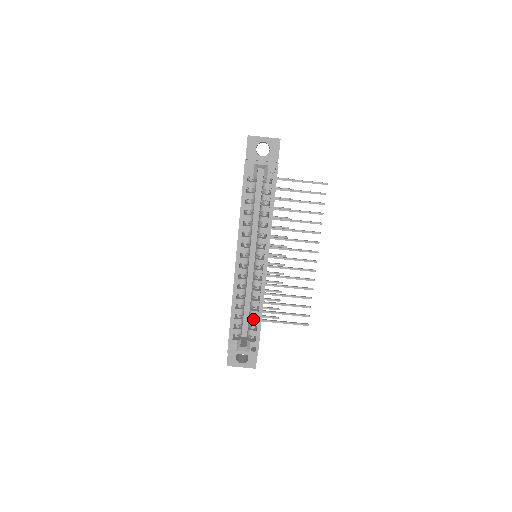
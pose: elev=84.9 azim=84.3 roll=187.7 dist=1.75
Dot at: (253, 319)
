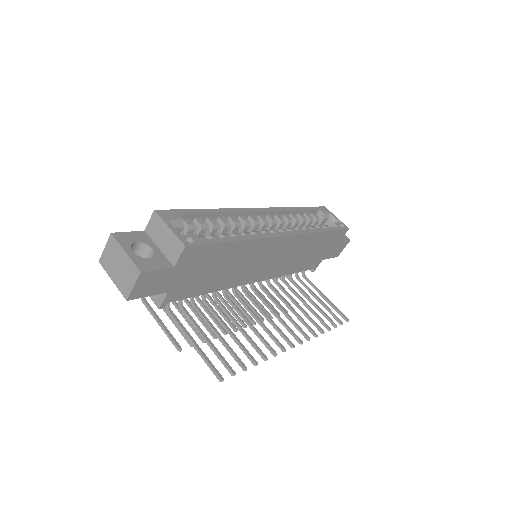
Dot at: occluded
